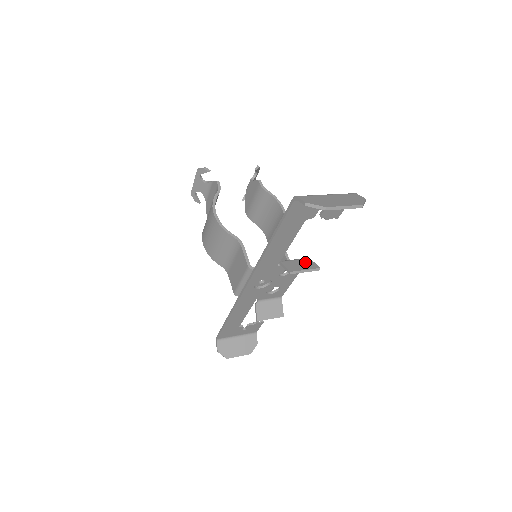
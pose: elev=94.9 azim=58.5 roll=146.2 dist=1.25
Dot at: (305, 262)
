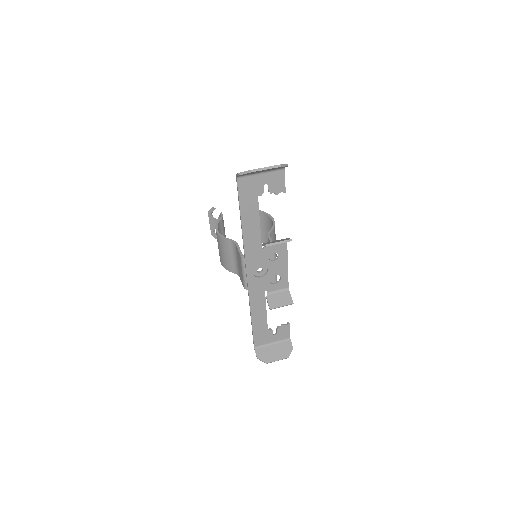
Dot at: (281, 240)
